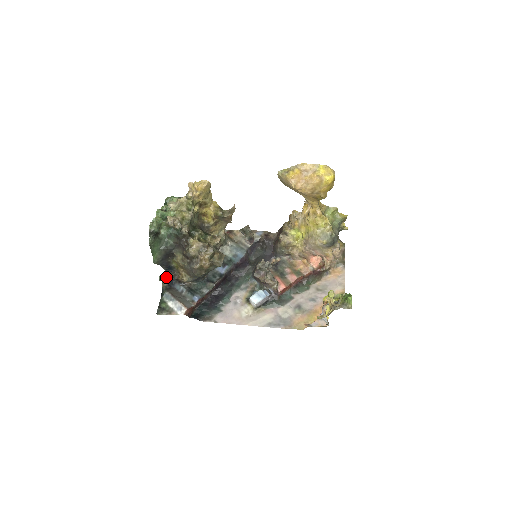
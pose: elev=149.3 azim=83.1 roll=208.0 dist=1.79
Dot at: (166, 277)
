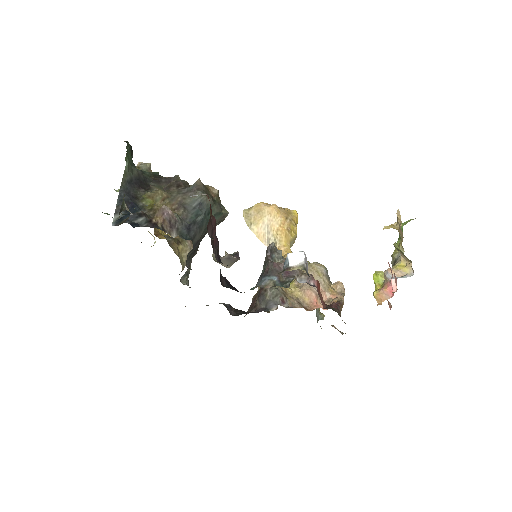
Dot at: (122, 222)
